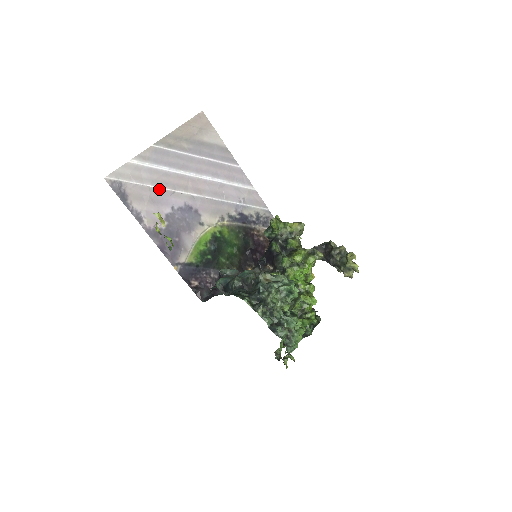
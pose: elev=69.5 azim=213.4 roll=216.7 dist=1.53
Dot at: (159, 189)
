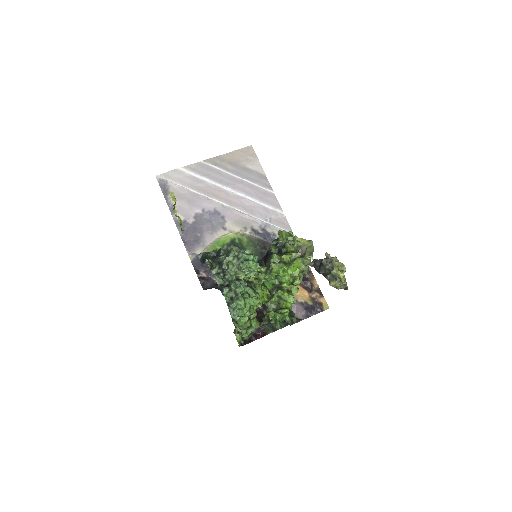
Dot at: (196, 193)
